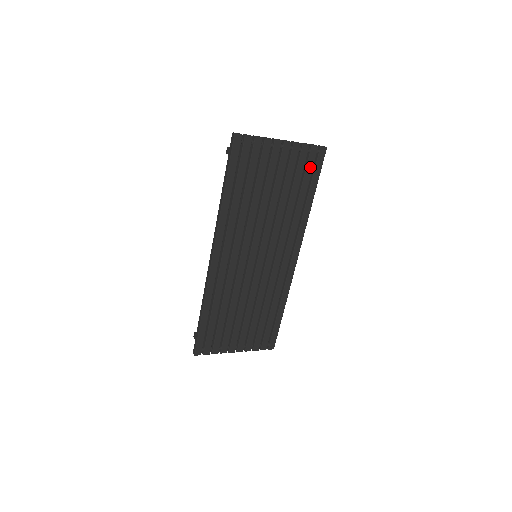
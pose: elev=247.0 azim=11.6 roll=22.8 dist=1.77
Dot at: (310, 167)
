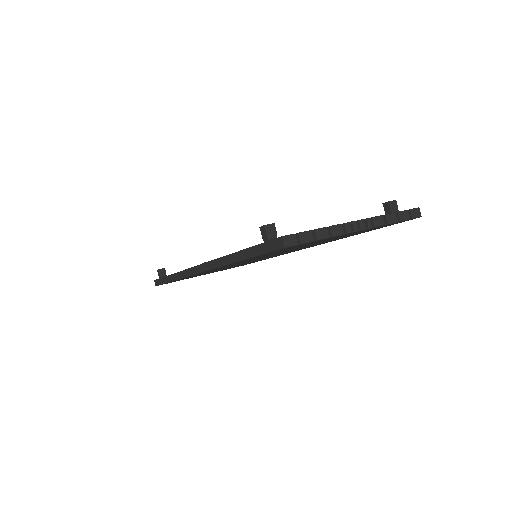
Dot at: (380, 227)
